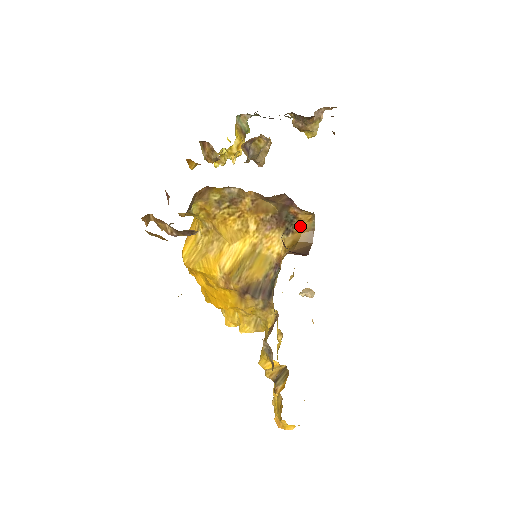
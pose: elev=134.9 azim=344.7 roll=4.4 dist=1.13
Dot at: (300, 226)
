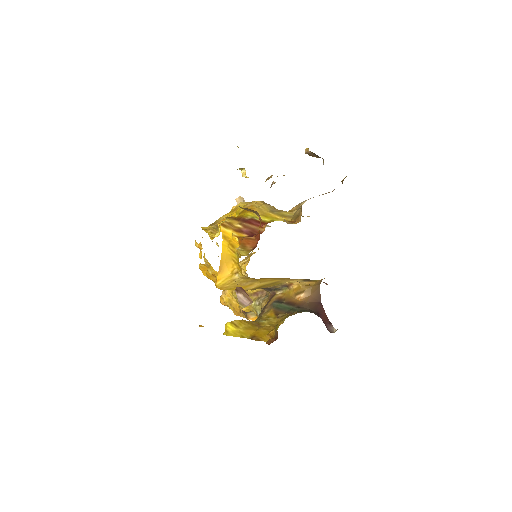
Dot at: (317, 280)
